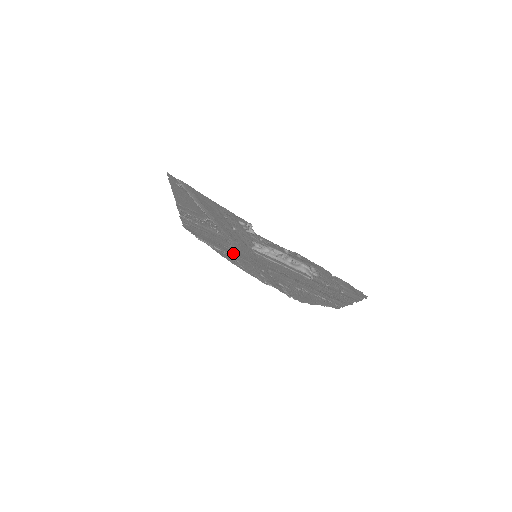
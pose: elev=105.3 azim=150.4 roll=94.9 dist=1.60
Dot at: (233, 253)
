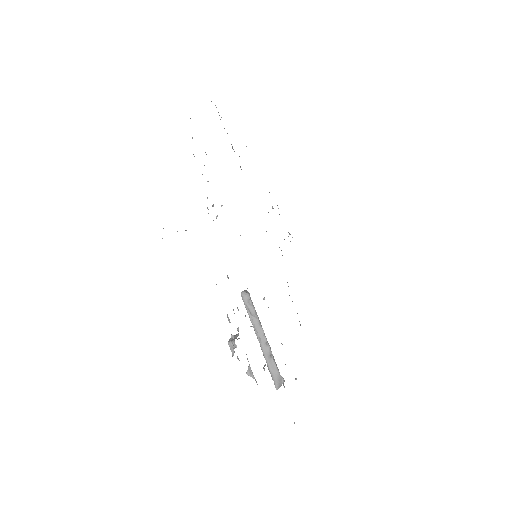
Dot at: occluded
